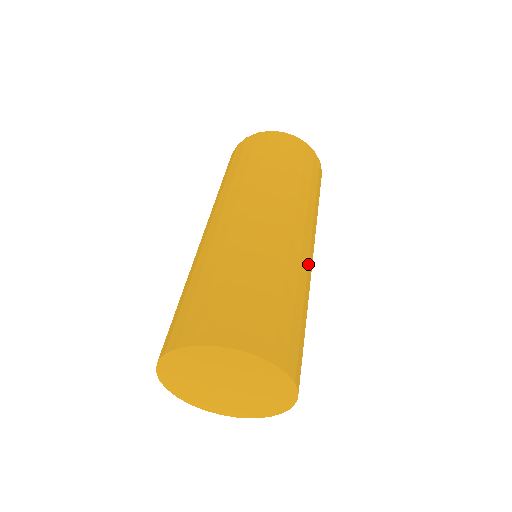
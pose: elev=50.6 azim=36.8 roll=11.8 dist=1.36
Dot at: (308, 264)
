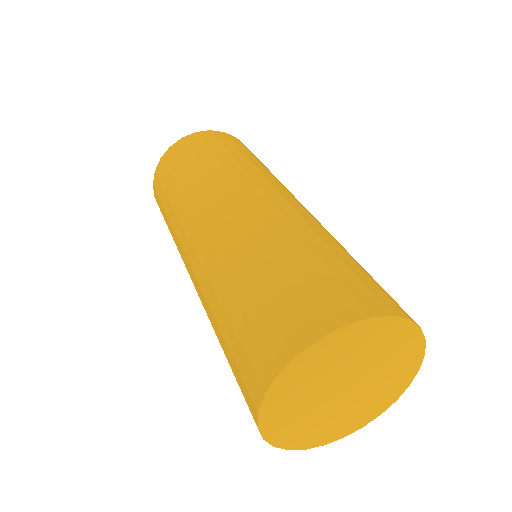
Dot at: occluded
